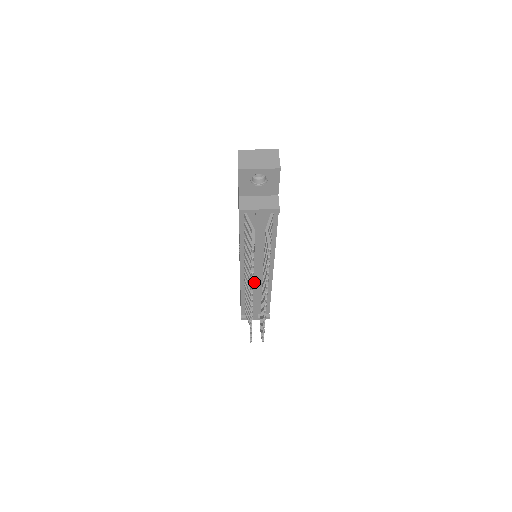
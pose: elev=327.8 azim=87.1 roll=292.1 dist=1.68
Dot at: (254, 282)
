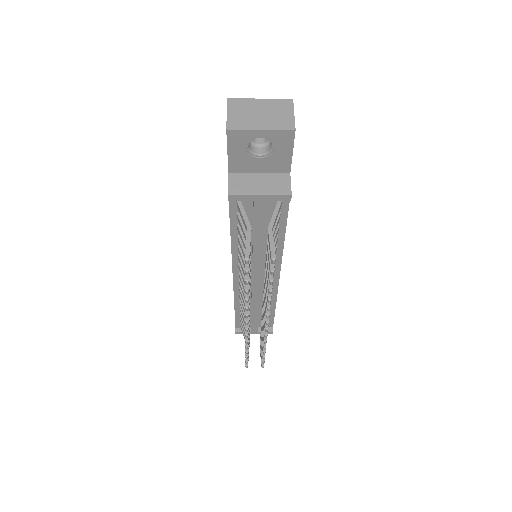
Dot at: (252, 292)
